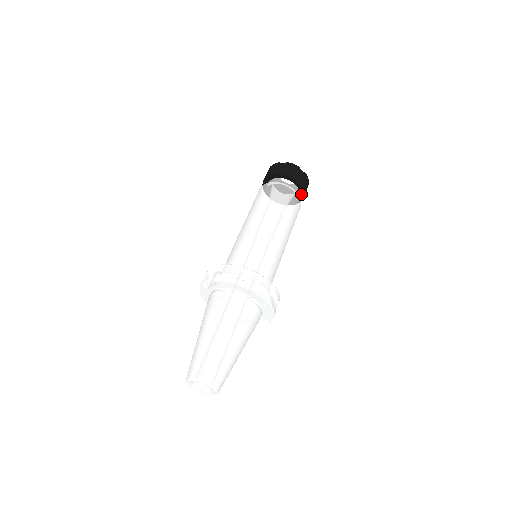
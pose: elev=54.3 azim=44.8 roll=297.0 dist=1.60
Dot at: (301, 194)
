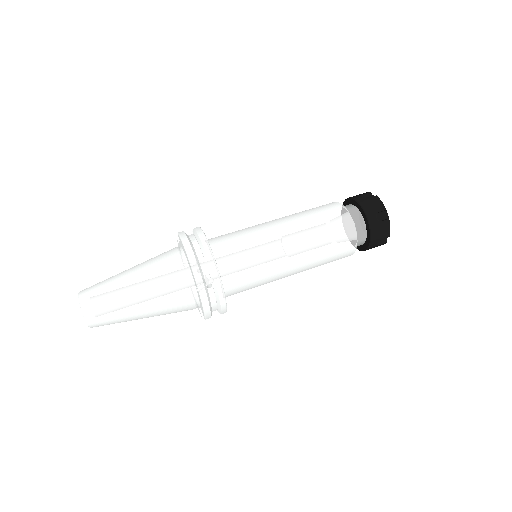
Dot at: (368, 239)
